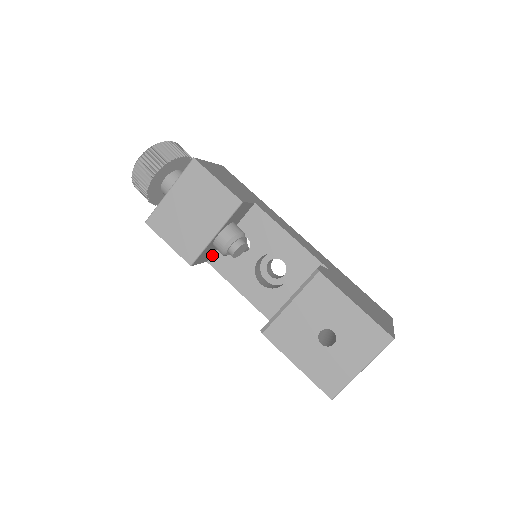
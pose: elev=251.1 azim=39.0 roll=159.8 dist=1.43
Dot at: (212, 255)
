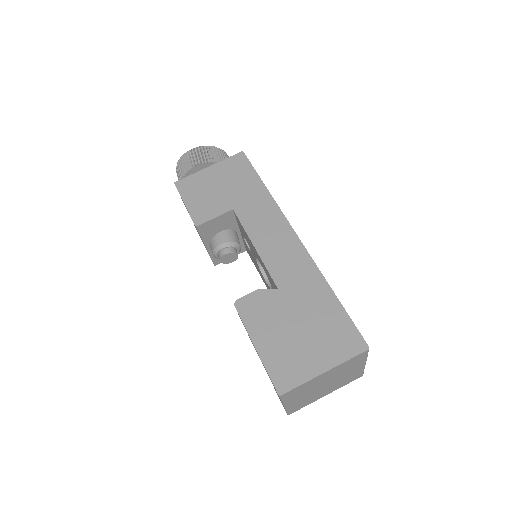
Dot at: (245, 246)
